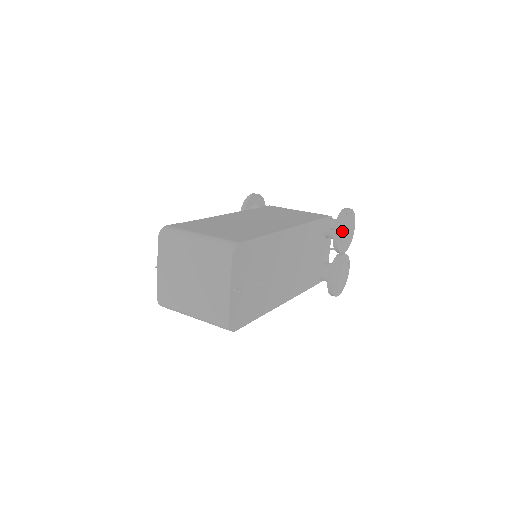
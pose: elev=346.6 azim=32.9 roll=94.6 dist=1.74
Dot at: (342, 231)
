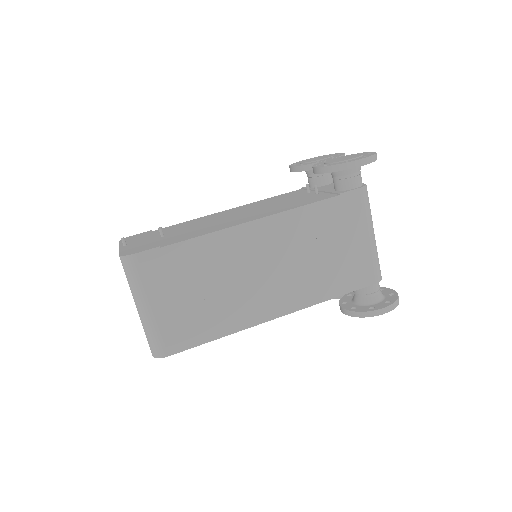
Dot at: occluded
